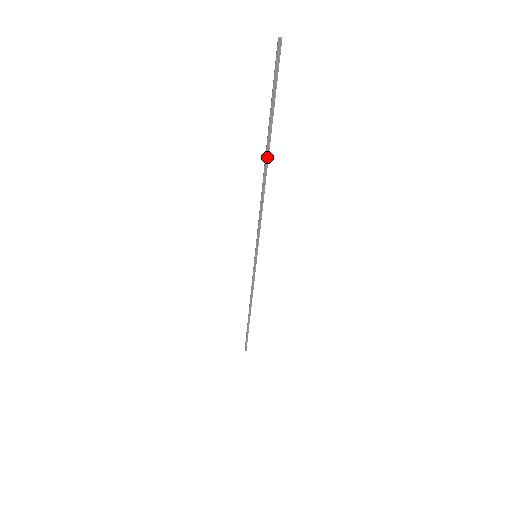
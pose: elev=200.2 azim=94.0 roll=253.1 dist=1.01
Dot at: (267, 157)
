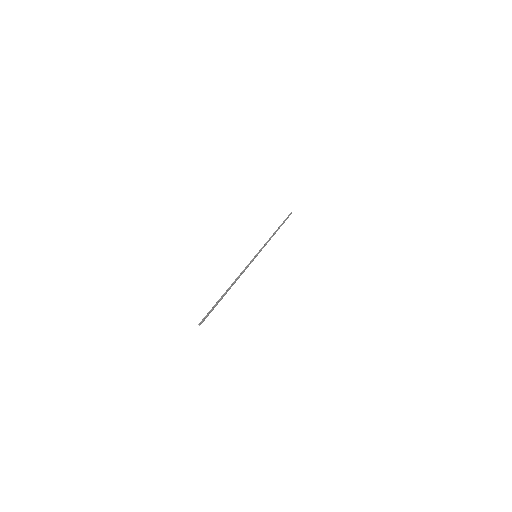
Dot at: occluded
